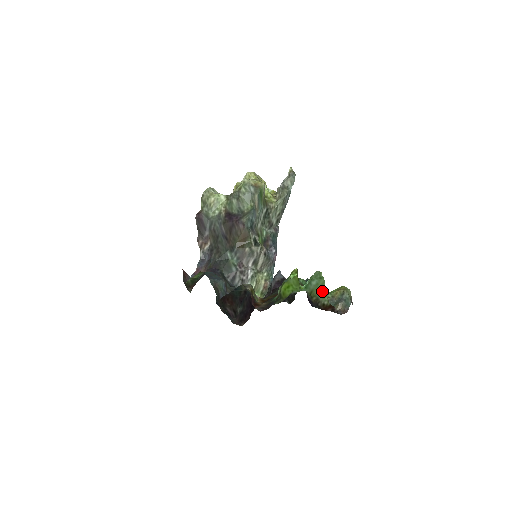
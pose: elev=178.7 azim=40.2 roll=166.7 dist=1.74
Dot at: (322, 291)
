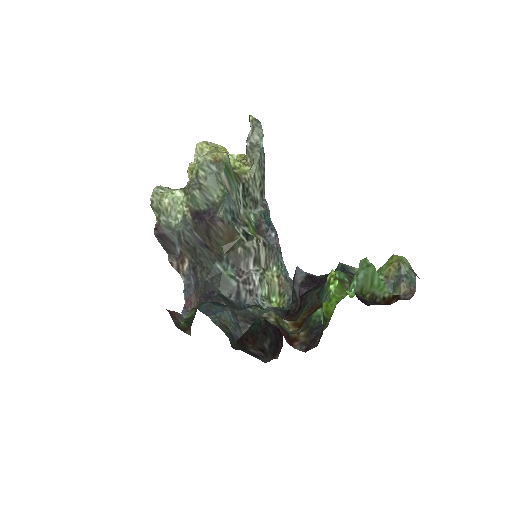
Dot at: (376, 283)
